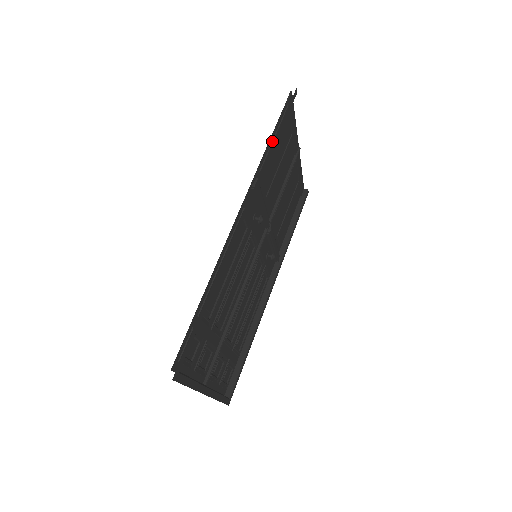
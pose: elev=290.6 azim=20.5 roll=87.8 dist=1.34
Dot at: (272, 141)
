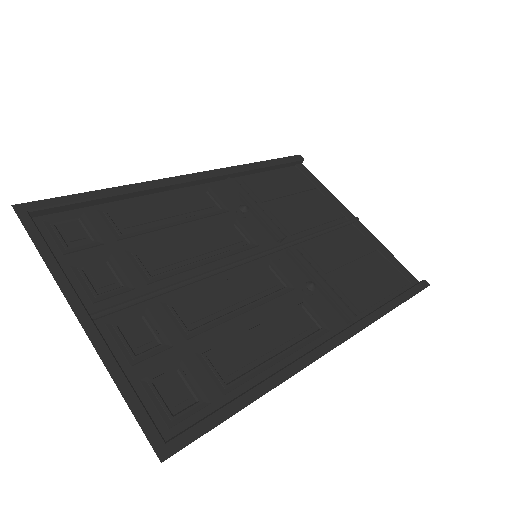
Dot at: (268, 175)
